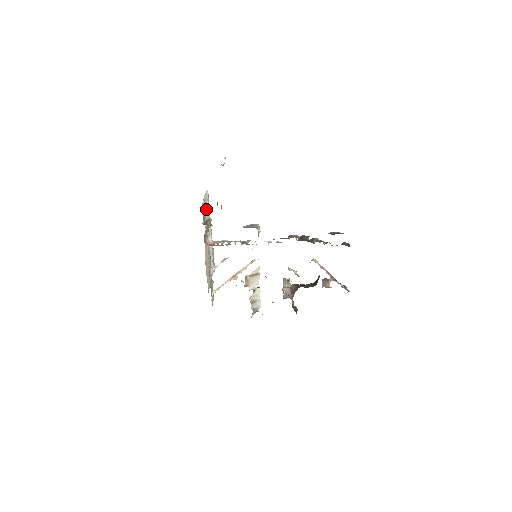
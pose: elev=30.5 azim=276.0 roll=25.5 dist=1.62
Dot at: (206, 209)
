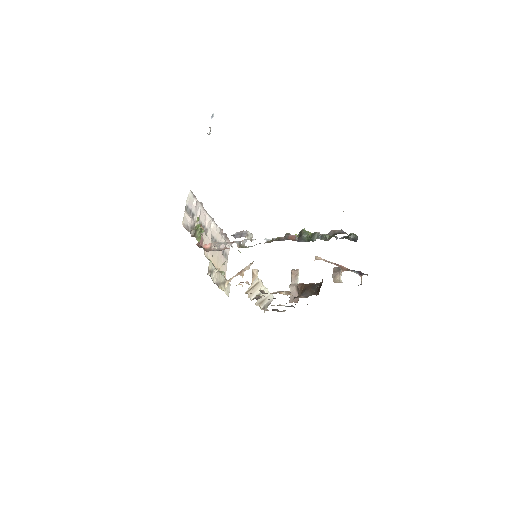
Dot at: (194, 210)
